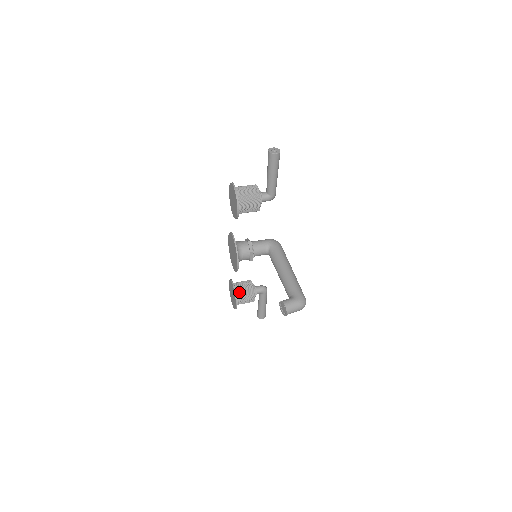
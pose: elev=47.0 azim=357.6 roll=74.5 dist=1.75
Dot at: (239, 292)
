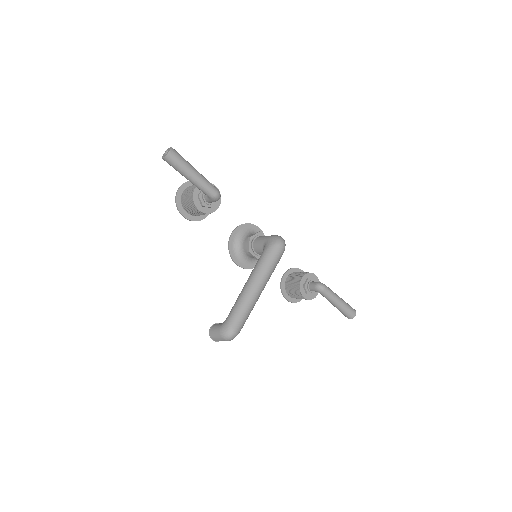
Dot at: (288, 286)
